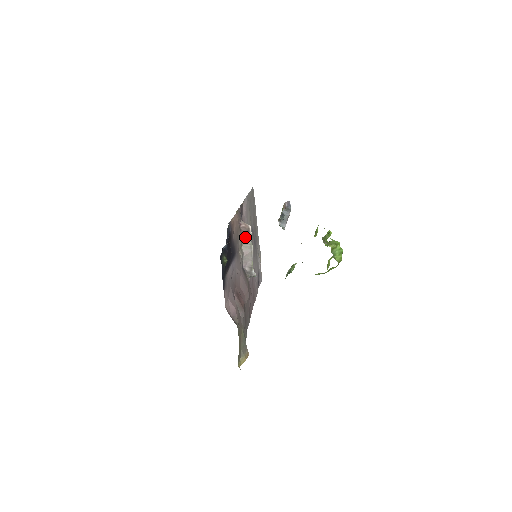
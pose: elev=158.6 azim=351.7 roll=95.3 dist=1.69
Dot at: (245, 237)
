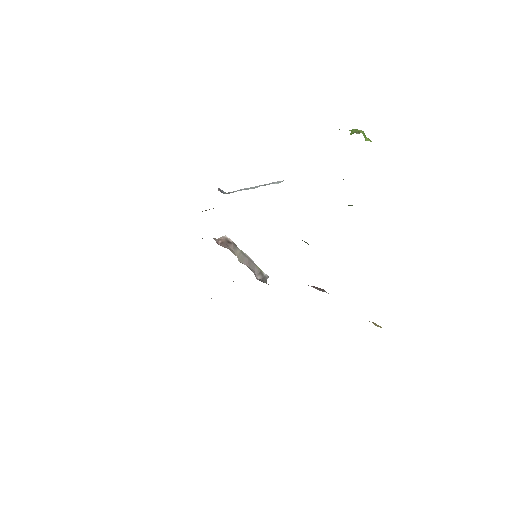
Dot at: (232, 250)
